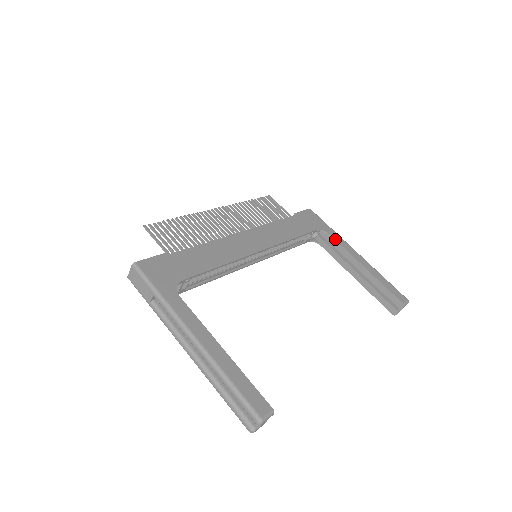
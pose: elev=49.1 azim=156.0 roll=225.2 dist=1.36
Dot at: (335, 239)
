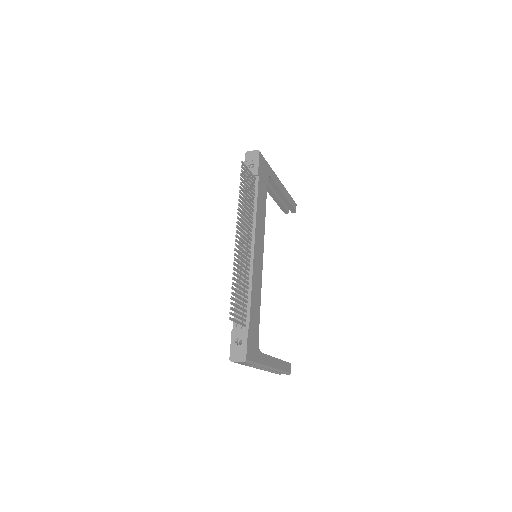
Dot at: (273, 180)
